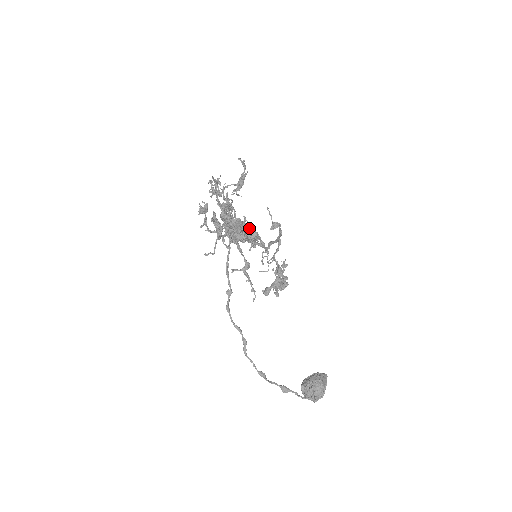
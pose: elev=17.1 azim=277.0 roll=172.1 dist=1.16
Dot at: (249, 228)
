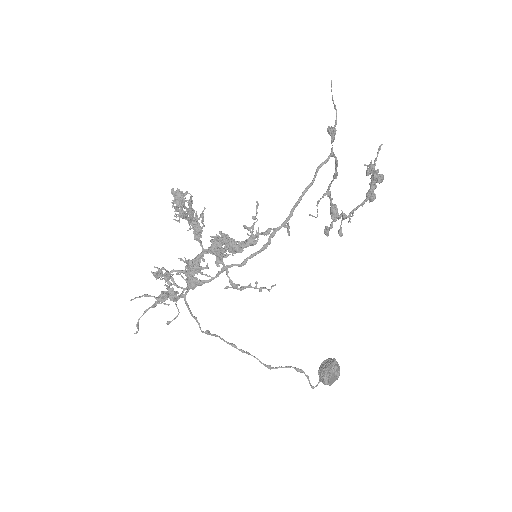
Dot at: (228, 244)
